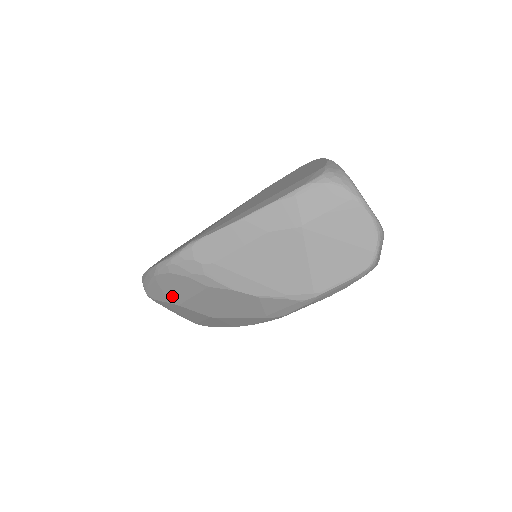
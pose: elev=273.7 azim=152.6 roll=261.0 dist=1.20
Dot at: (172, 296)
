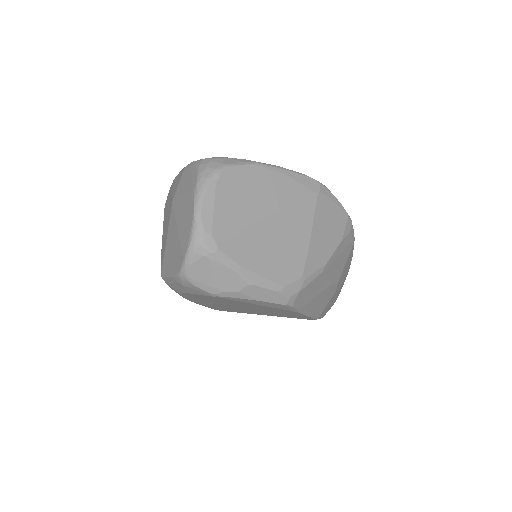
Dot at: occluded
